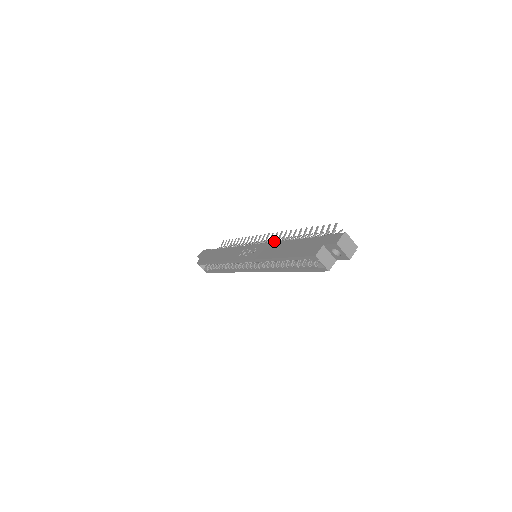
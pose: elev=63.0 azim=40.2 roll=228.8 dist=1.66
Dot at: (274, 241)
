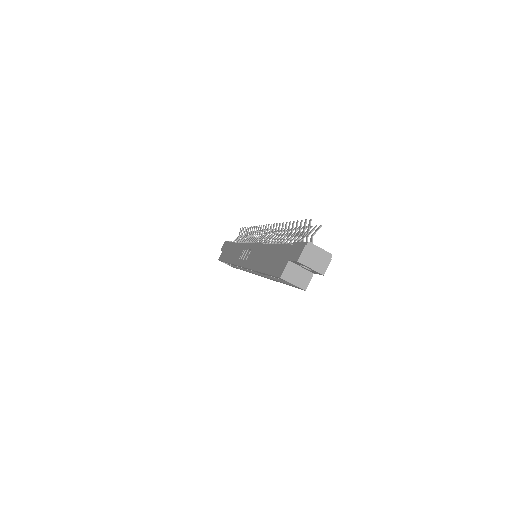
Dot at: (267, 238)
